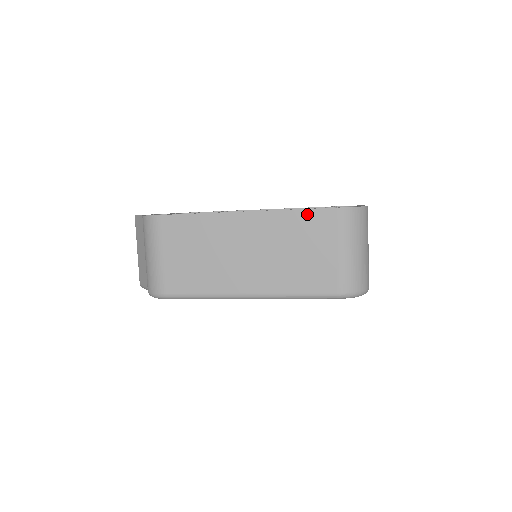
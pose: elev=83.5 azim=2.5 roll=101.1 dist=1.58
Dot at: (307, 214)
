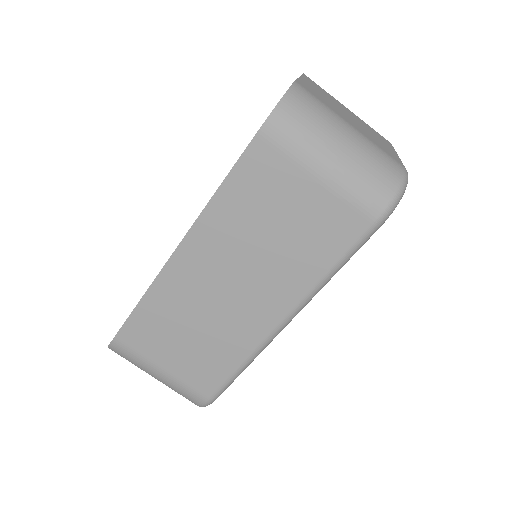
Dot at: (235, 178)
